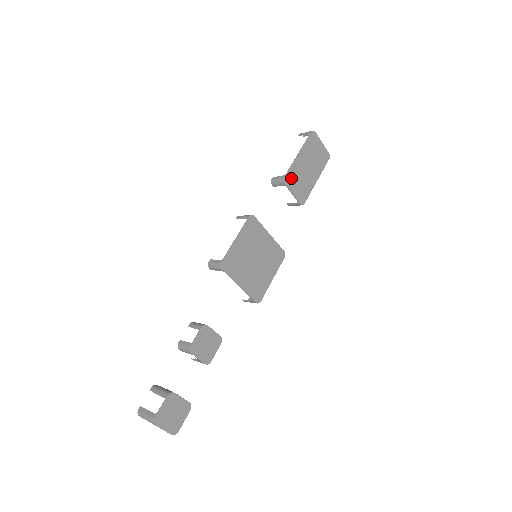
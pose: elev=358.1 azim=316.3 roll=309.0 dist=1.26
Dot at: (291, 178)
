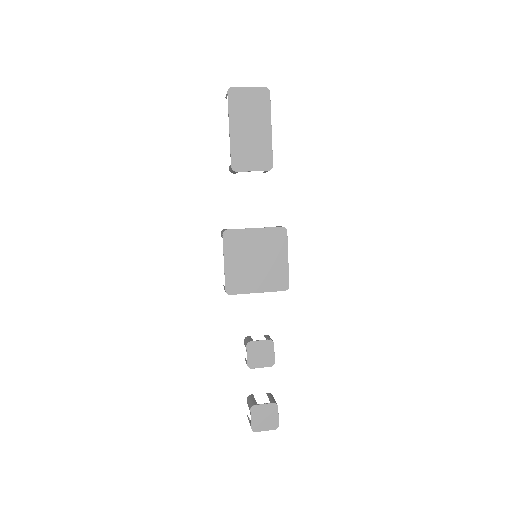
Dot at: (239, 160)
